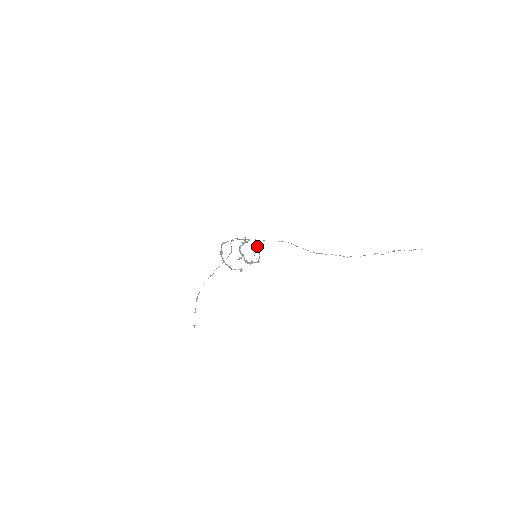
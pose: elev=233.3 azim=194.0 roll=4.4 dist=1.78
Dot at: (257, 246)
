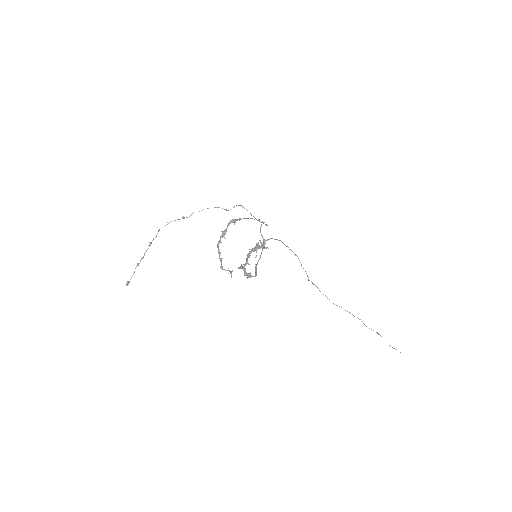
Dot at: (265, 241)
